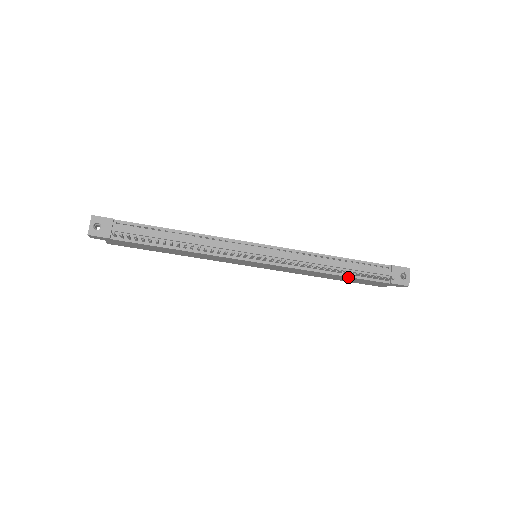
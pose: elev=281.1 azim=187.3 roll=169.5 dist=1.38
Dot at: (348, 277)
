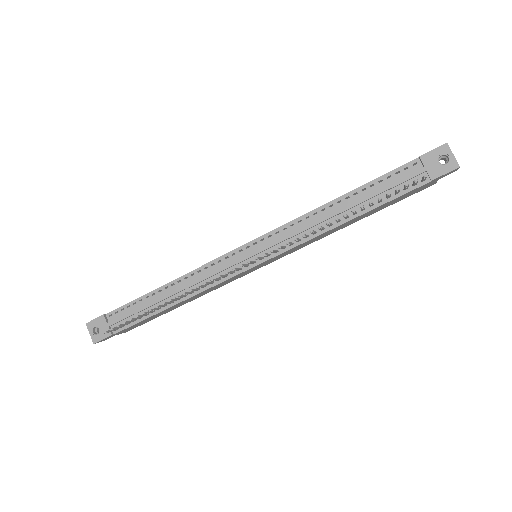
Dot at: (371, 210)
